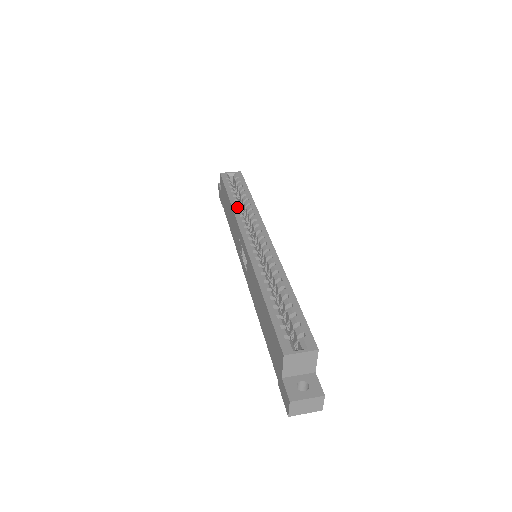
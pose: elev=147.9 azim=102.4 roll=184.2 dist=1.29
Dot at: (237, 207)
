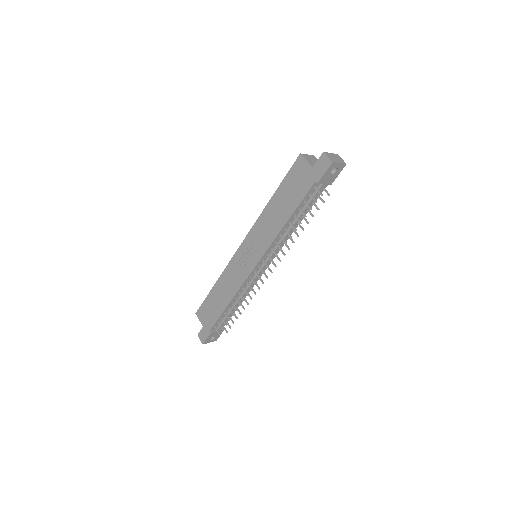
Dot at: occluded
